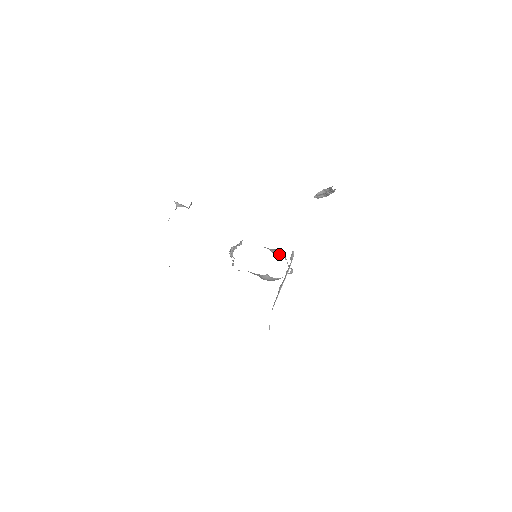
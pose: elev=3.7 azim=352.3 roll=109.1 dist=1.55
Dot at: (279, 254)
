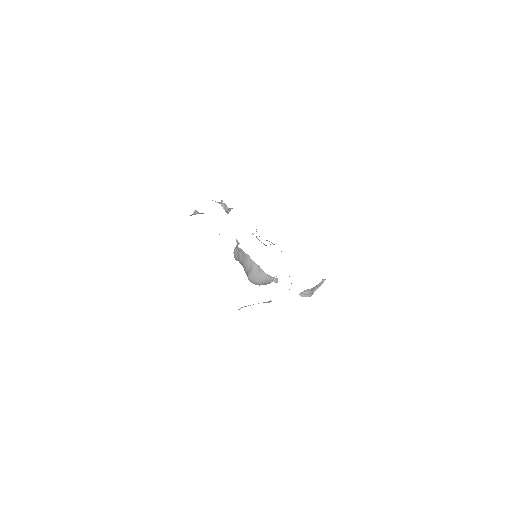
Dot at: occluded
